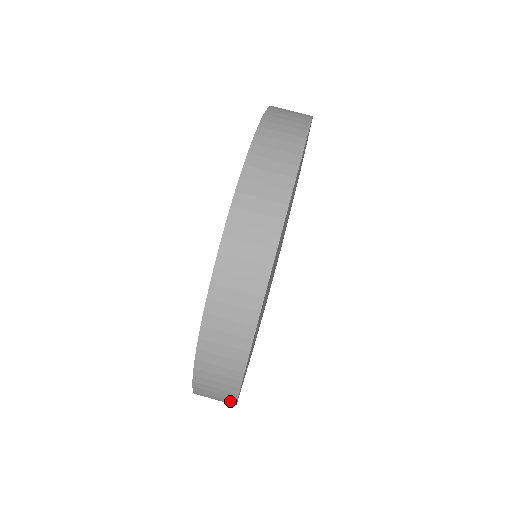
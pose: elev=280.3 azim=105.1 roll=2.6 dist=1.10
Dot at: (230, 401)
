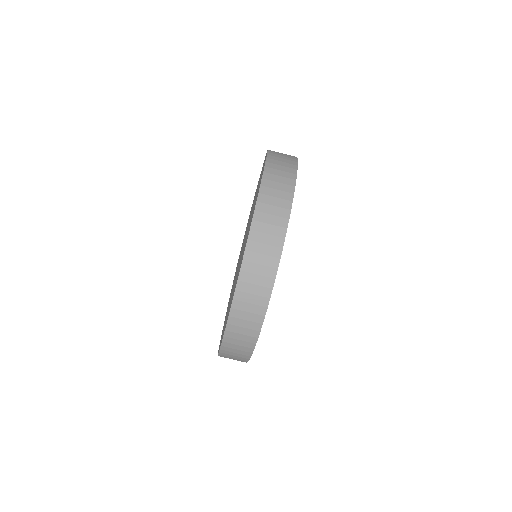
Dot at: occluded
